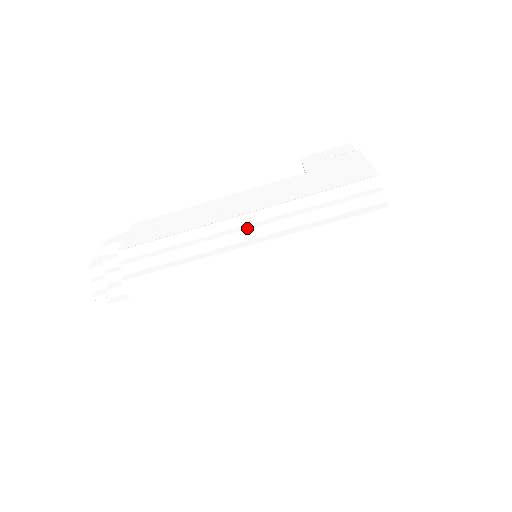
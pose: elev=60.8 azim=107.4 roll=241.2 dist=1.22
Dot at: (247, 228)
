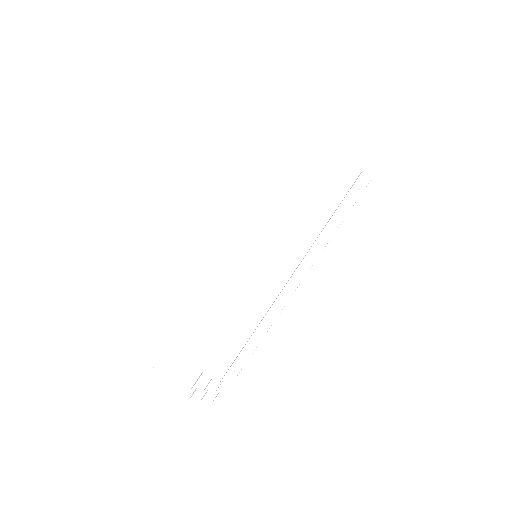
Dot at: (204, 223)
